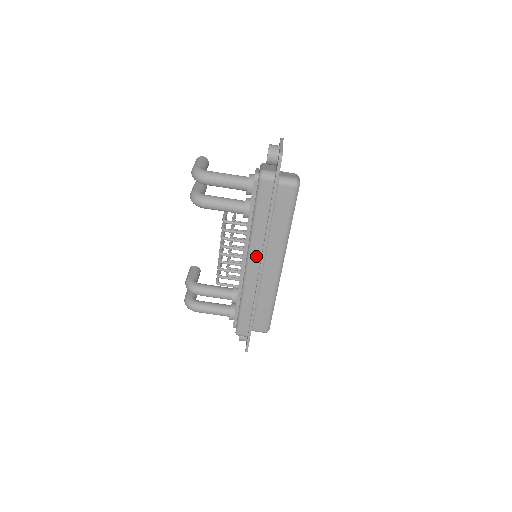
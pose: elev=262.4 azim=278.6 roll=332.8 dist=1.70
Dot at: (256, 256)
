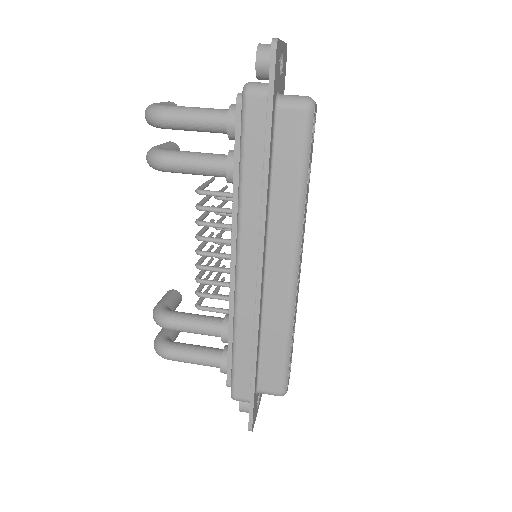
Dot at: (250, 247)
